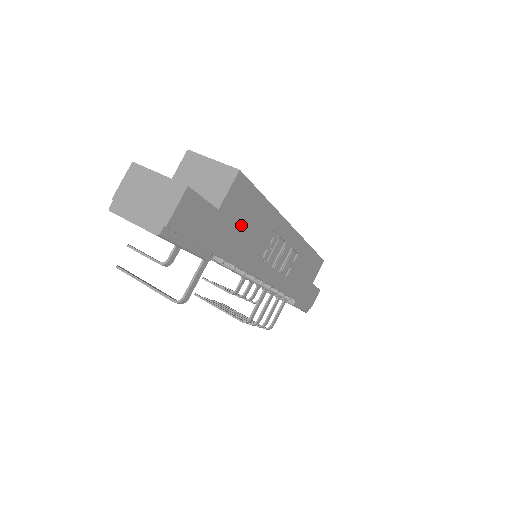
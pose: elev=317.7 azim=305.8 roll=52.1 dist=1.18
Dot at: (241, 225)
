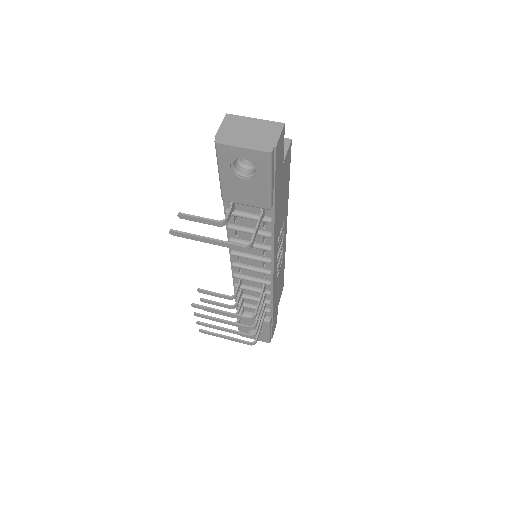
Dot at: (282, 192)
